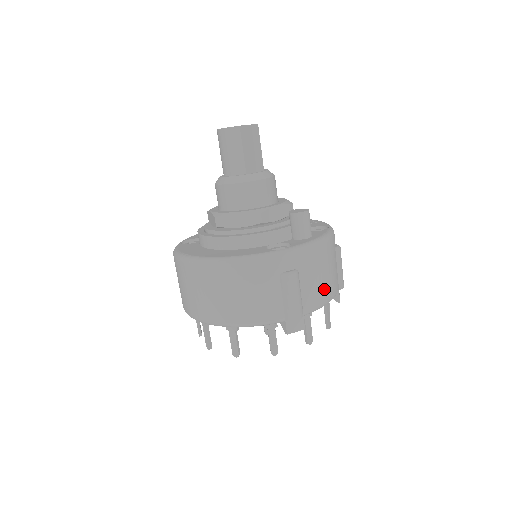
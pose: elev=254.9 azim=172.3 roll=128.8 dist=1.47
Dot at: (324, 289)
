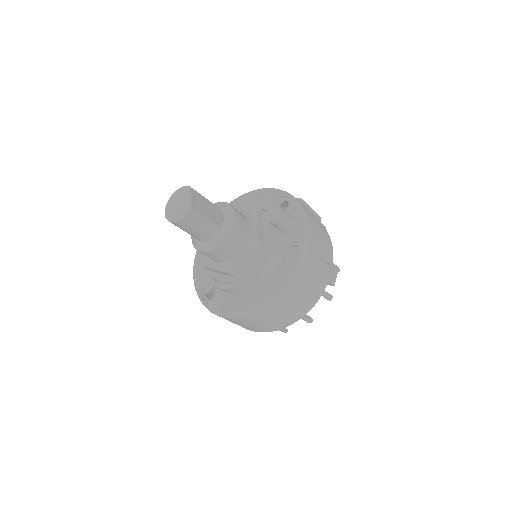
Dot at: (326, 239)
